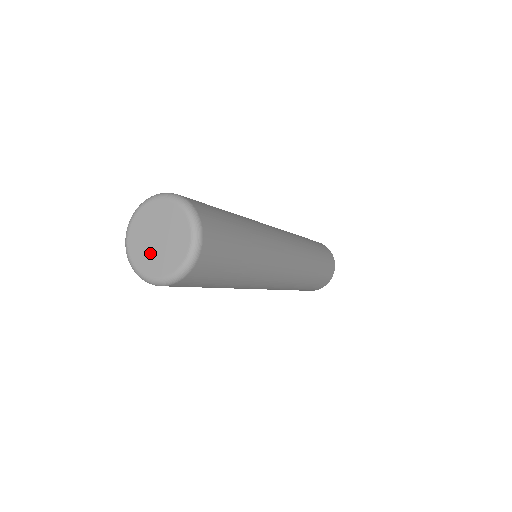
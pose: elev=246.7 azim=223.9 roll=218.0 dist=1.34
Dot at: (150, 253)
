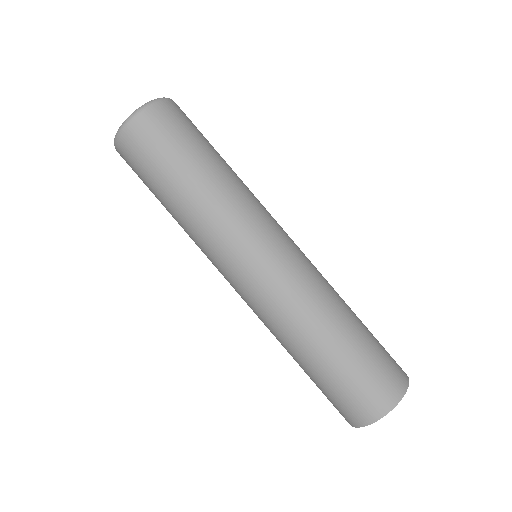
Dot at: occluded
